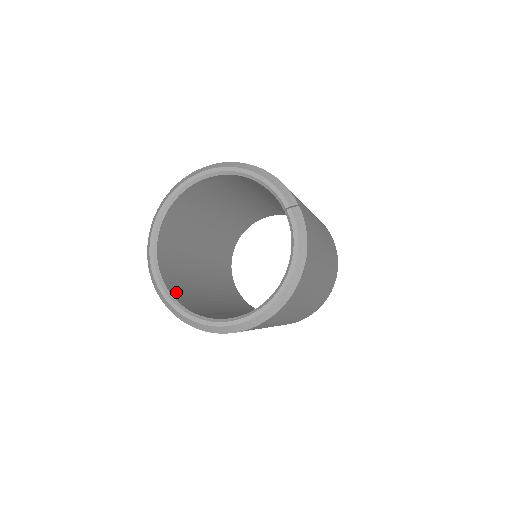
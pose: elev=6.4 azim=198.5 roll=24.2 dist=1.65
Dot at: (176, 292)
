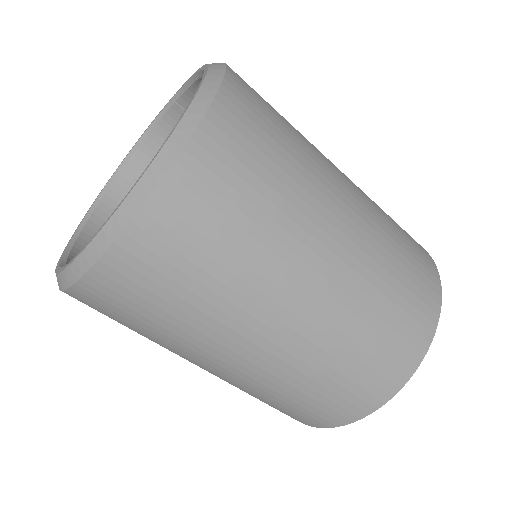
Dot at: occluded
